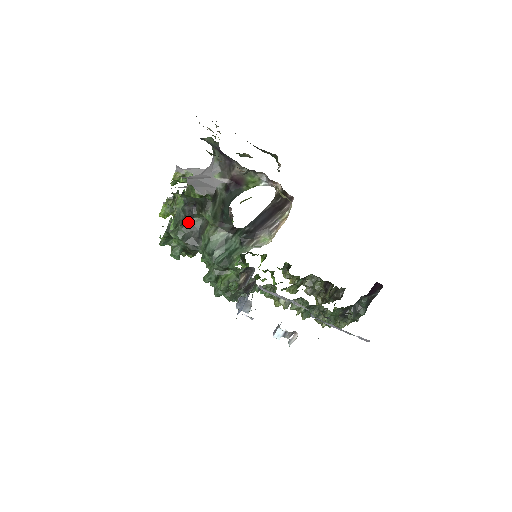
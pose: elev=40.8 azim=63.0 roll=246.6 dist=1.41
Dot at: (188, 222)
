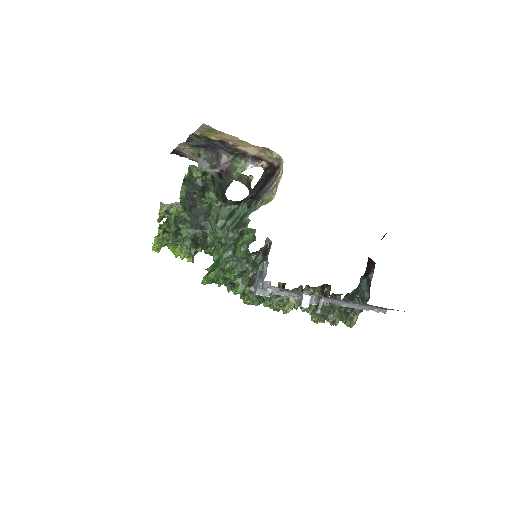
Dot at: (192, 211)
